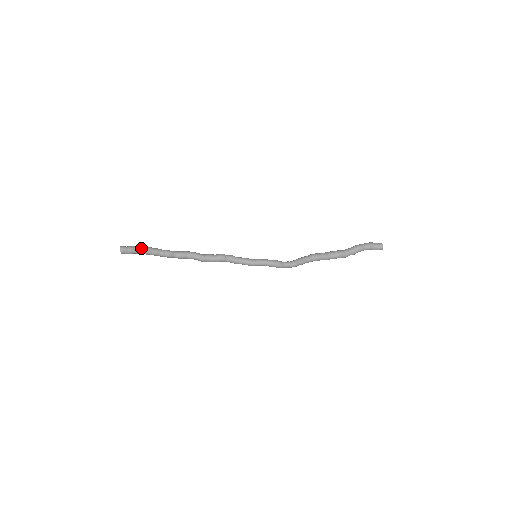
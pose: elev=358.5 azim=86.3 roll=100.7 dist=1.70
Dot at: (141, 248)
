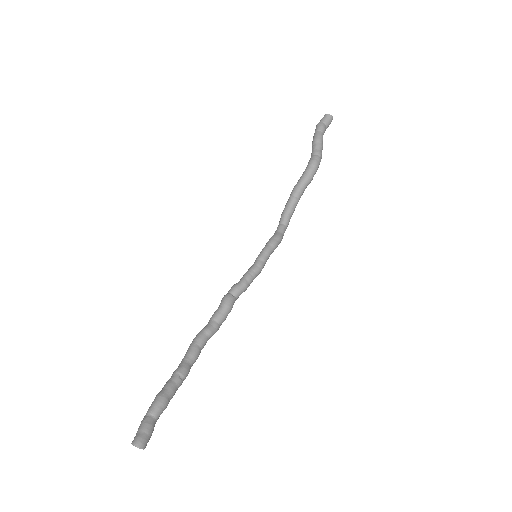
Dot at: (154, 410)
